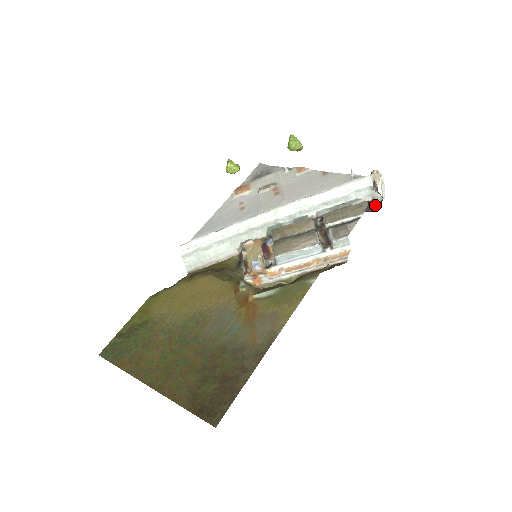
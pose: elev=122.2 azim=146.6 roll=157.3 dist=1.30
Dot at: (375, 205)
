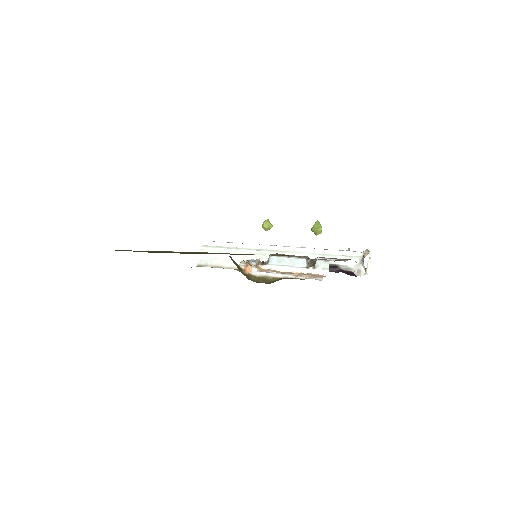
Dot at: occluded
